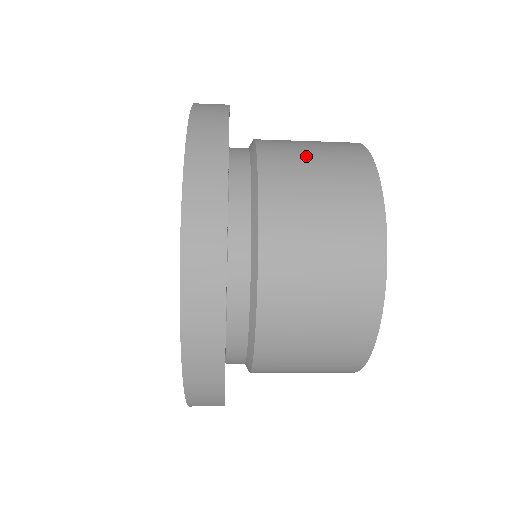
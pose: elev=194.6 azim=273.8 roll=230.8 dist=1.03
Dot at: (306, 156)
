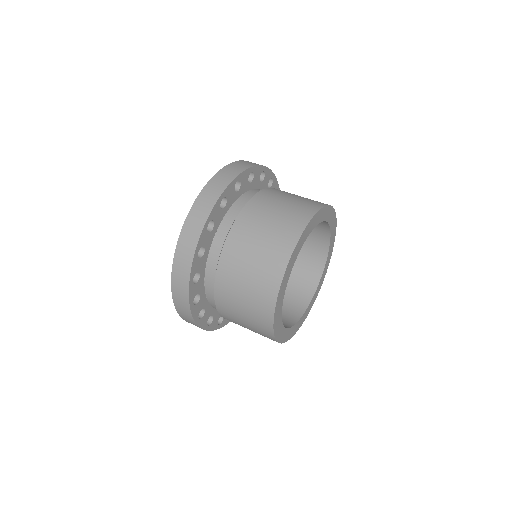
Dot at: (265, 221)
